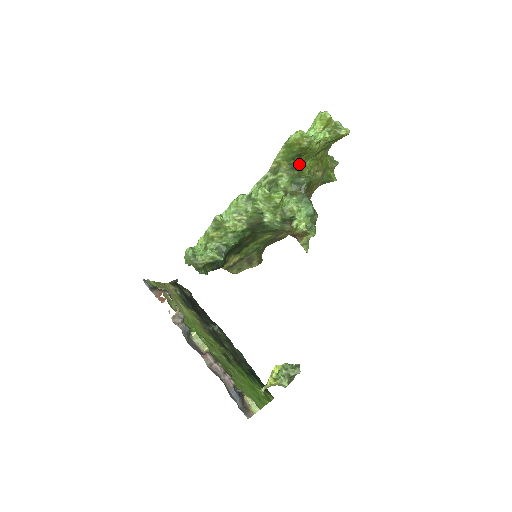
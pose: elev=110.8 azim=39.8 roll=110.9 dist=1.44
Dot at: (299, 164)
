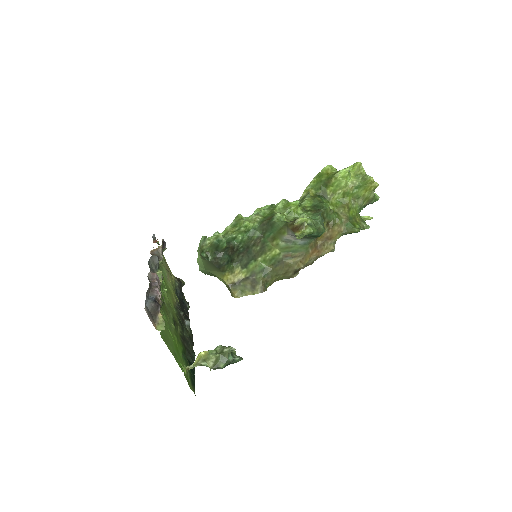
Dot at: (325, 197)
